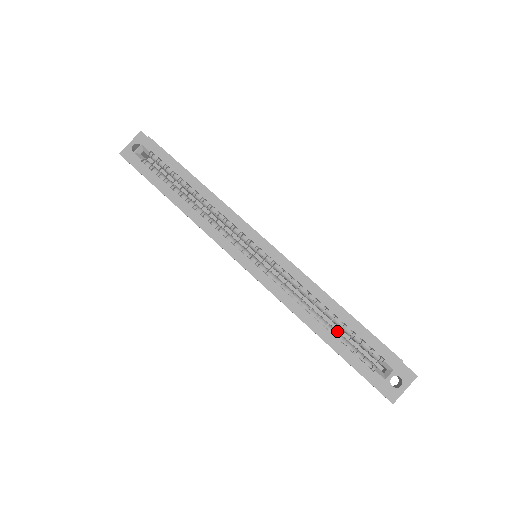
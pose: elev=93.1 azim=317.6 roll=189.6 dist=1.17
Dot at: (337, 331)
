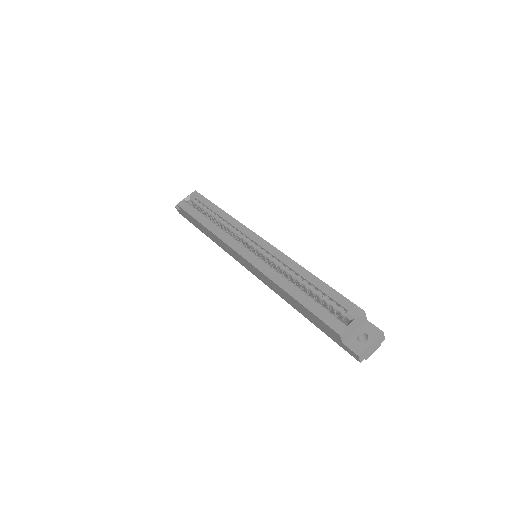
Dot at: occluded
